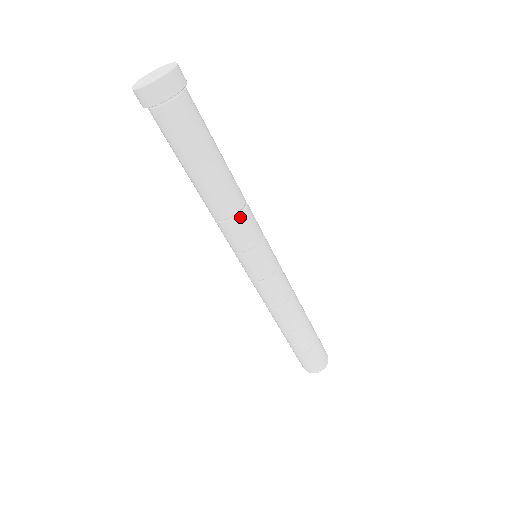
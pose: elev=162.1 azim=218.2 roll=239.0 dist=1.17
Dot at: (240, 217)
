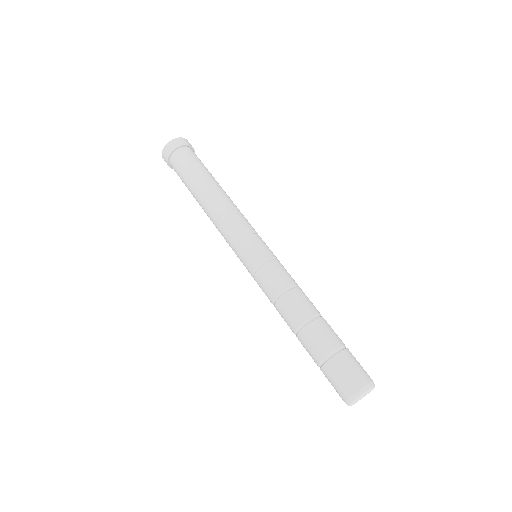
Dot at: (222, 218)
